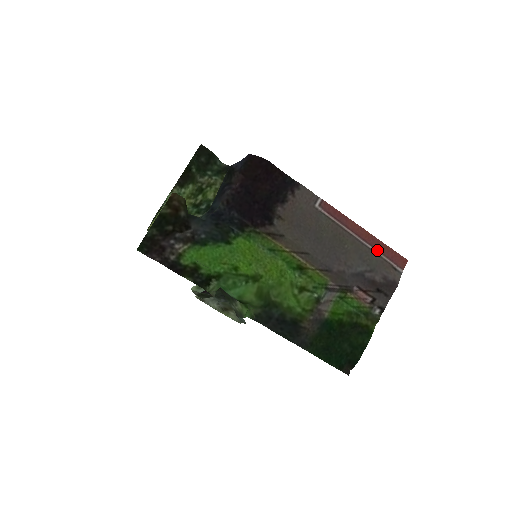
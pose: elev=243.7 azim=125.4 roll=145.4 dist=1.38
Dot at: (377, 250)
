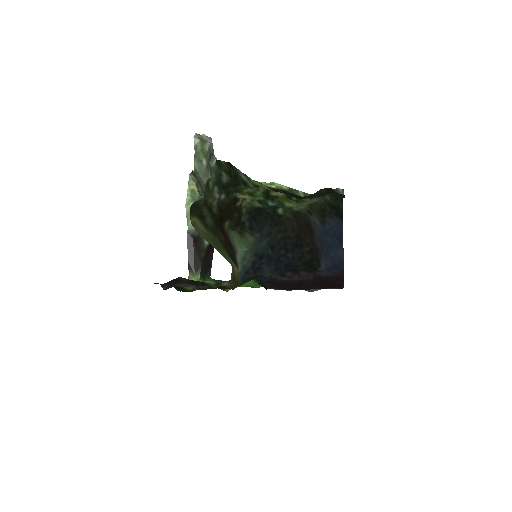
Dot at: occluded
